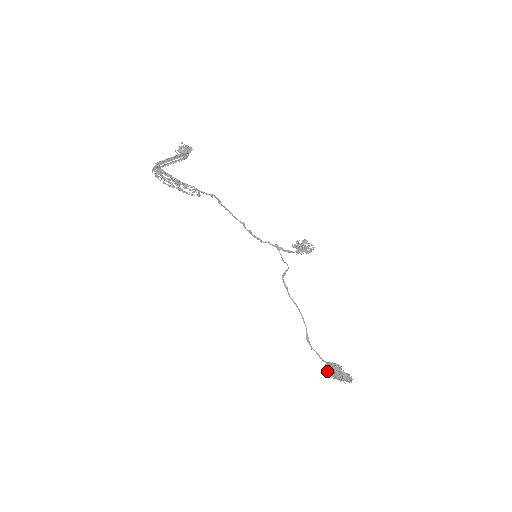
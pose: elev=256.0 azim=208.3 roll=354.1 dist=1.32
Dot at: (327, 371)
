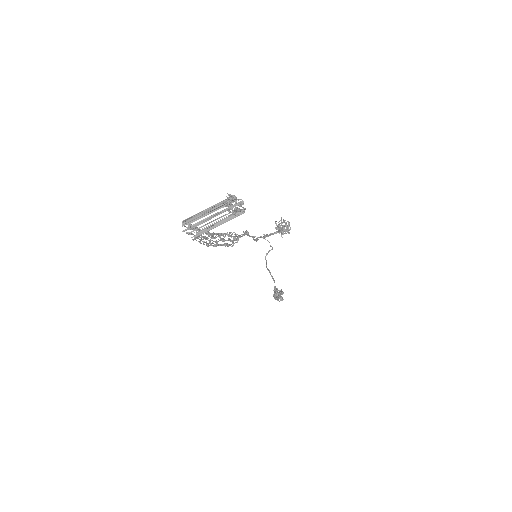
Dot at: (275, 299)
